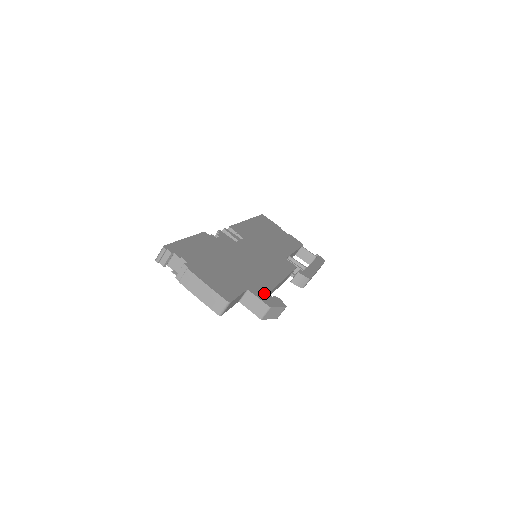
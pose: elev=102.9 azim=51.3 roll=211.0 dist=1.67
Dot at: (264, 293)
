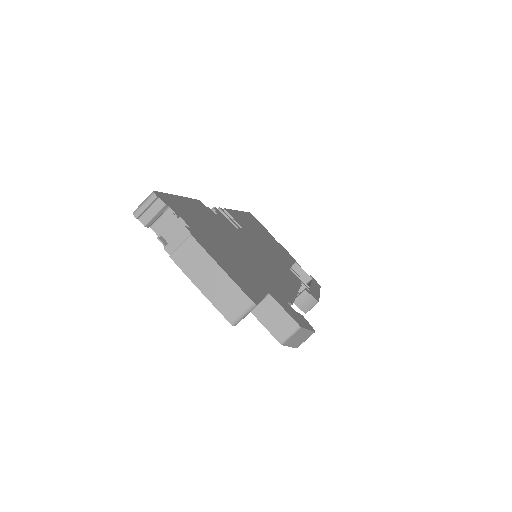
Dot at: (287, 304)
